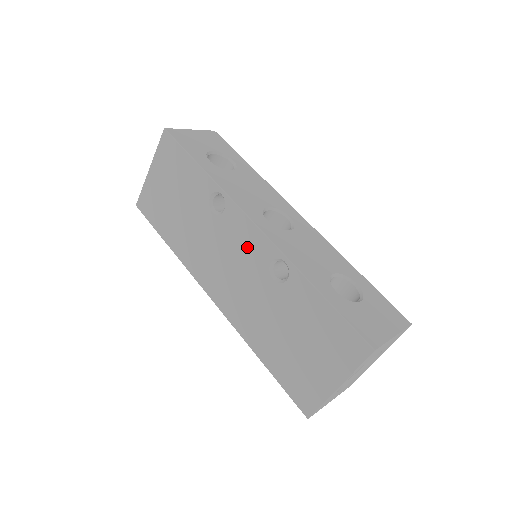
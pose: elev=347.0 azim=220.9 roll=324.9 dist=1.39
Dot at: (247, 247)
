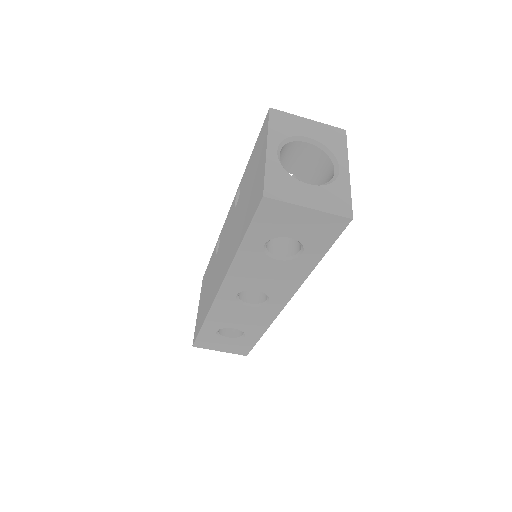
Dot at: (227, 226)
